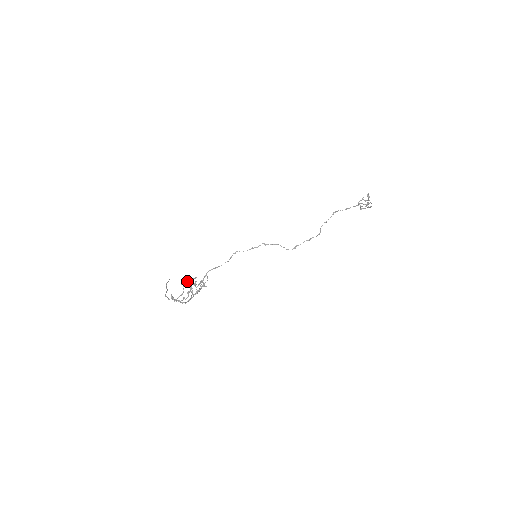
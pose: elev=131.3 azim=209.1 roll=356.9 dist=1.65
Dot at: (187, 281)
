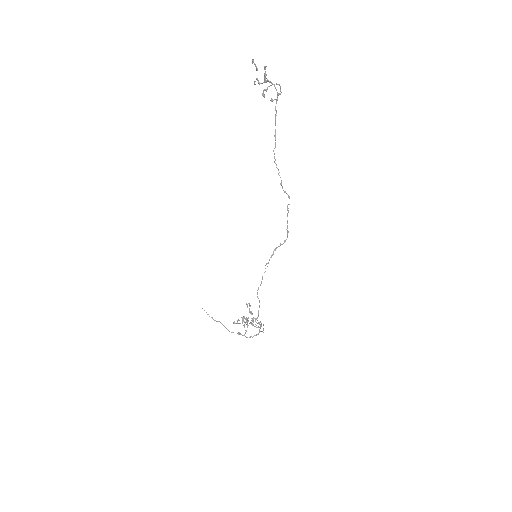
Dot at: (237, 321)
